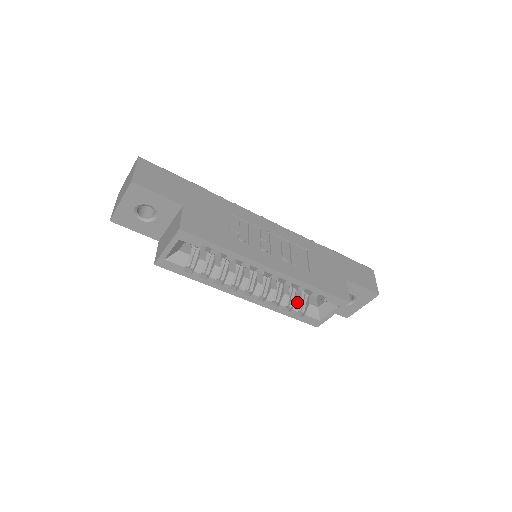
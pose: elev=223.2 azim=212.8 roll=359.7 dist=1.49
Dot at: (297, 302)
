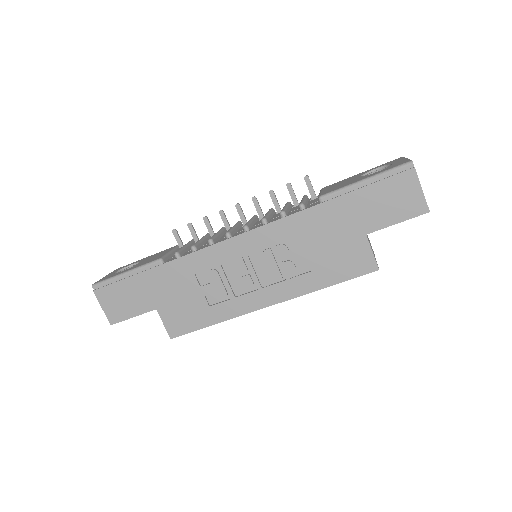
Dot at: occluded
